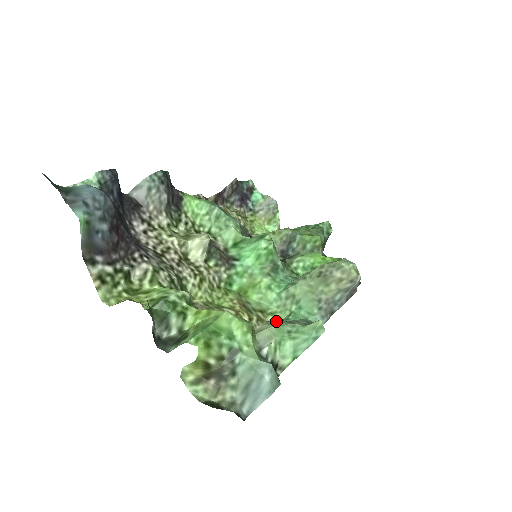
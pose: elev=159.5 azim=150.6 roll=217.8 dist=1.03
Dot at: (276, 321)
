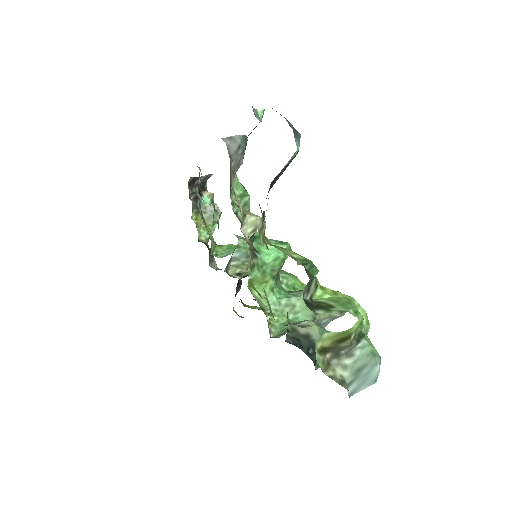
Dot at: (315, 322)
